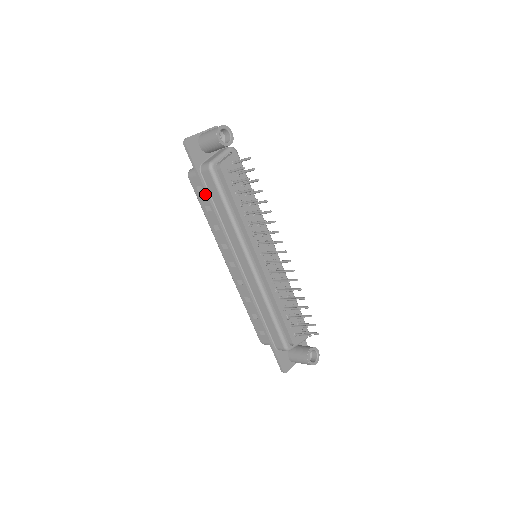
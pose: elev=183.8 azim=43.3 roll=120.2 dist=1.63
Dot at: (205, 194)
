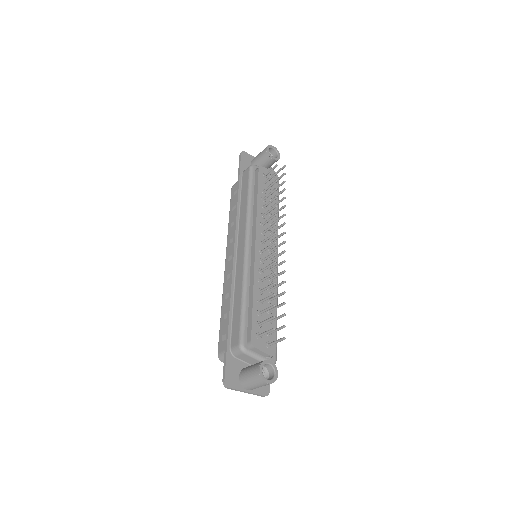
Dot at: (237, 187)
